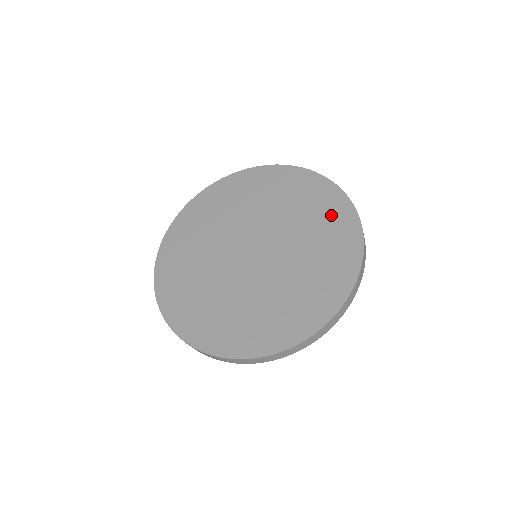
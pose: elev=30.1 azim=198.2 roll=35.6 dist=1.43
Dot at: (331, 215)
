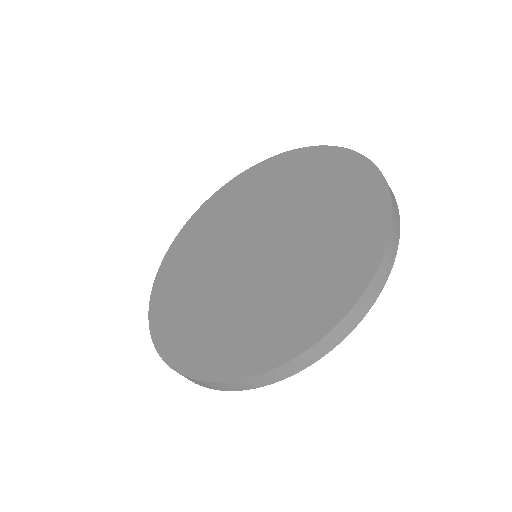
Dot at: (340, 272)
